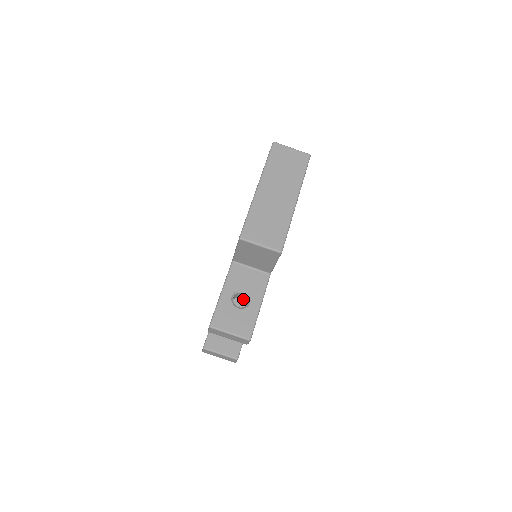
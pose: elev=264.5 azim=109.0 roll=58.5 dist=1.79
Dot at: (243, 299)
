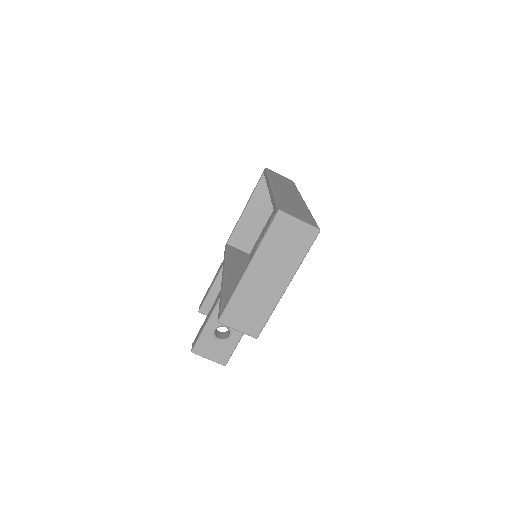
Dot at: occluded
